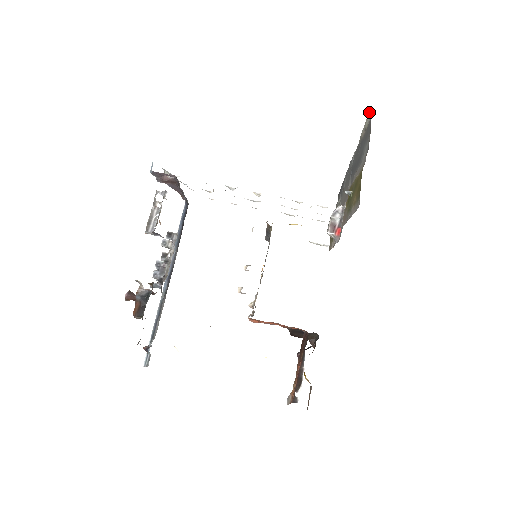
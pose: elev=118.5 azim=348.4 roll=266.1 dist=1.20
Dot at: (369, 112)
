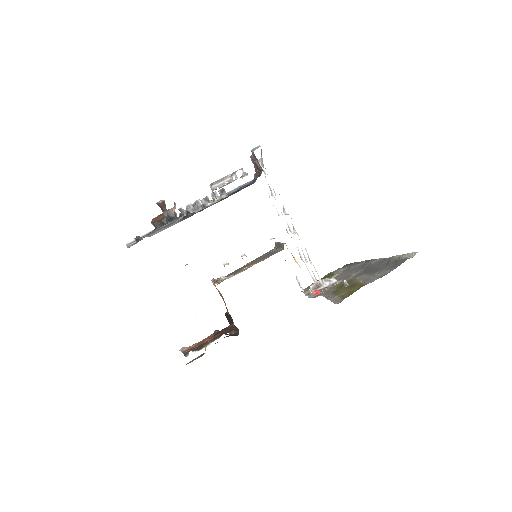
Dot at: (412, 253)
